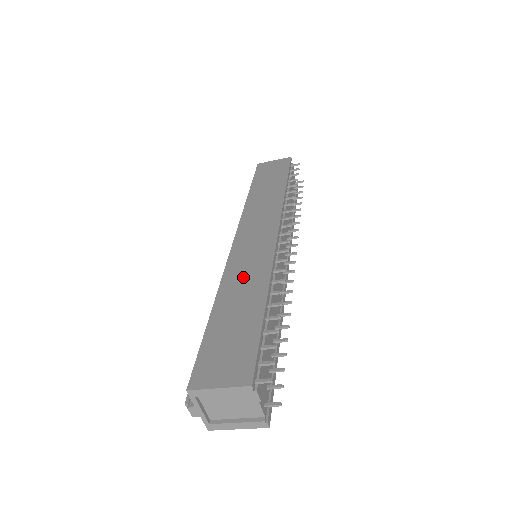
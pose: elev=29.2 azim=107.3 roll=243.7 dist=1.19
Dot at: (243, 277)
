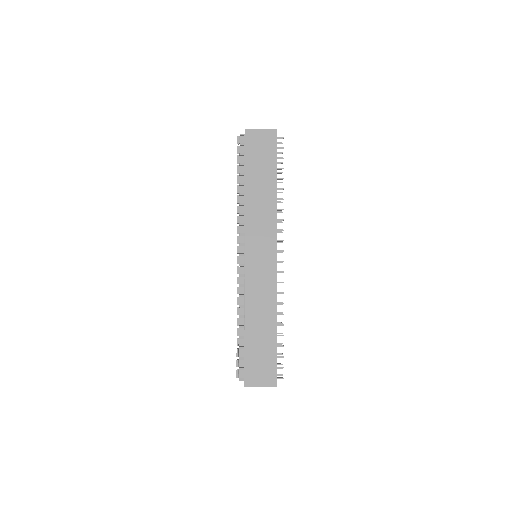
Dot at: (259, 303)
